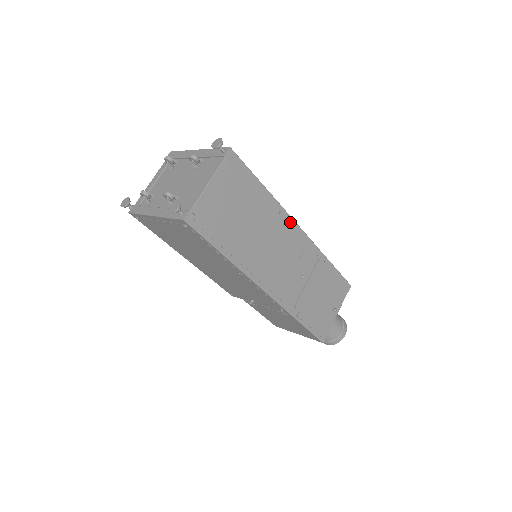
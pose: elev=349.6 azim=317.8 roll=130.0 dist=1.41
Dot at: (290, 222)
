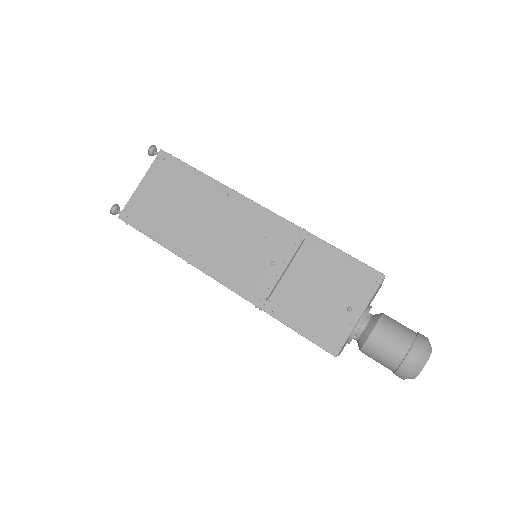
Dot at: (245, 203)
